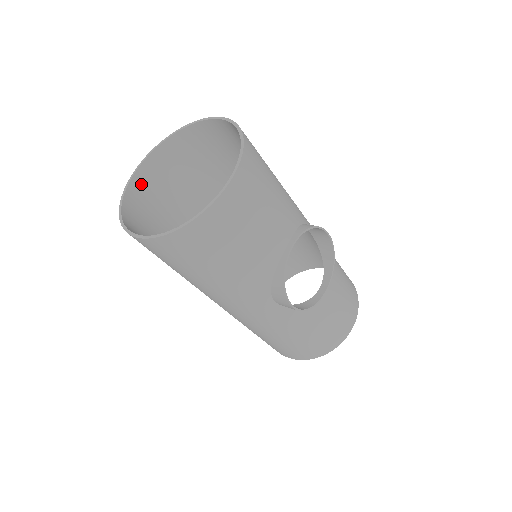
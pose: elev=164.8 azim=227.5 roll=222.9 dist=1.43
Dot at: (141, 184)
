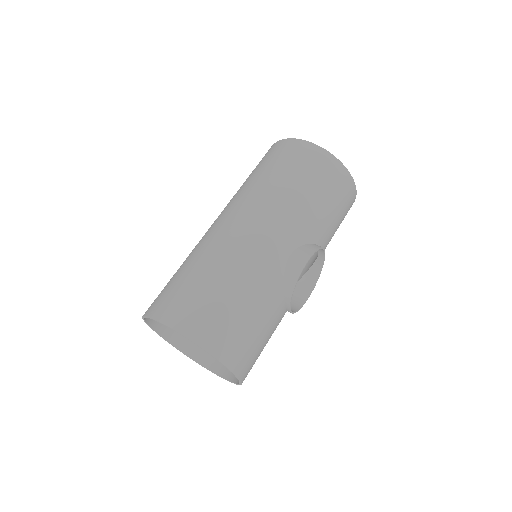
Dot at: occluded
